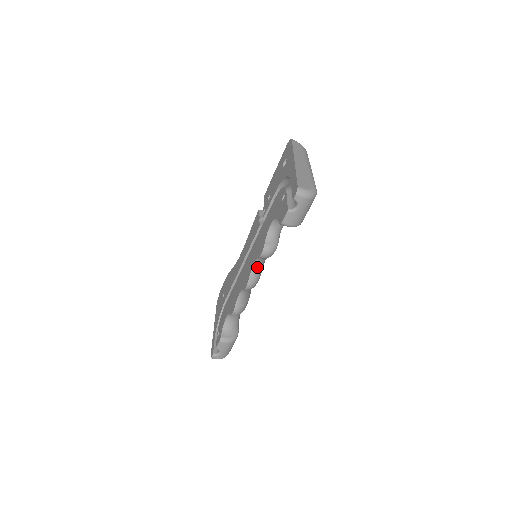
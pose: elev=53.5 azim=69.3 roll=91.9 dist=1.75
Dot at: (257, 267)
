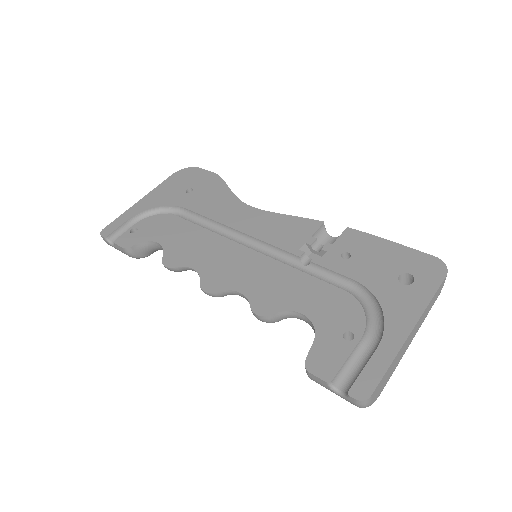
Dot at: (238, 294)
